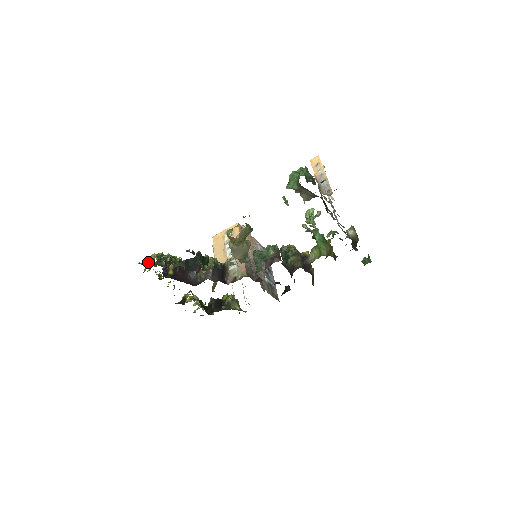
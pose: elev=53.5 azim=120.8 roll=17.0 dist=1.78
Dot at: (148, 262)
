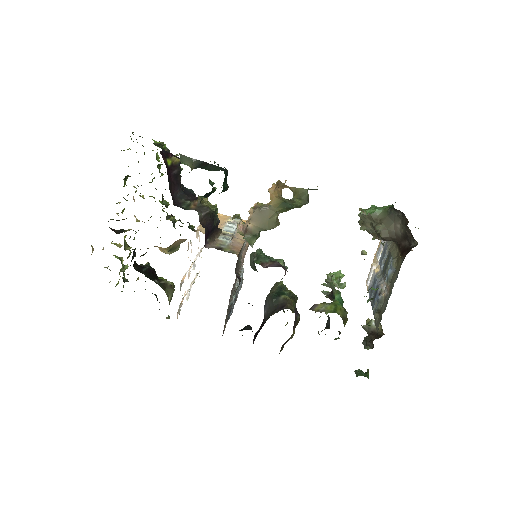
Dot at: occluded
